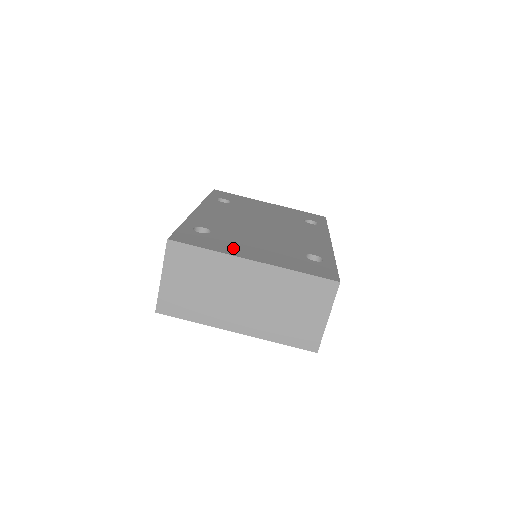
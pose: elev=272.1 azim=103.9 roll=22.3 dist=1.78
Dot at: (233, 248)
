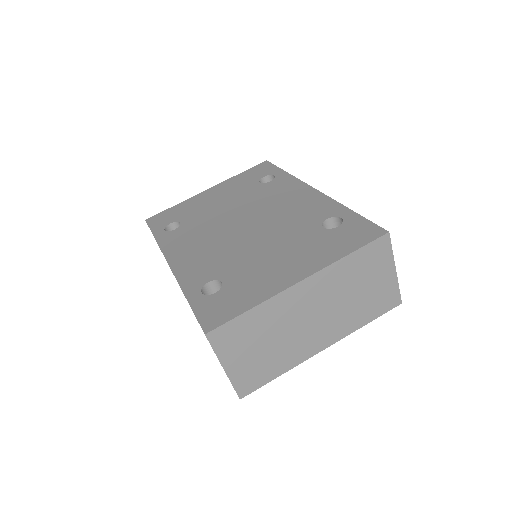
Dot at: (265, 283)
